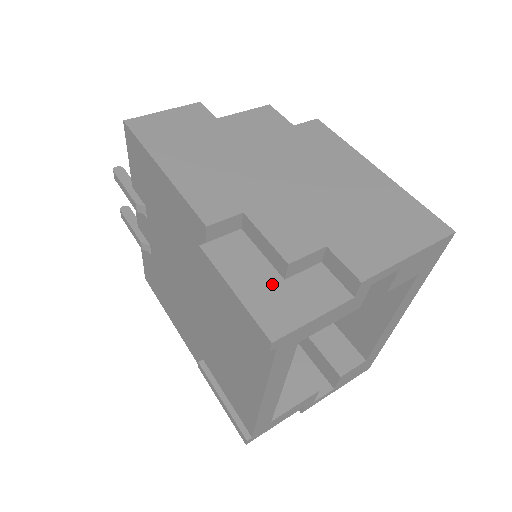
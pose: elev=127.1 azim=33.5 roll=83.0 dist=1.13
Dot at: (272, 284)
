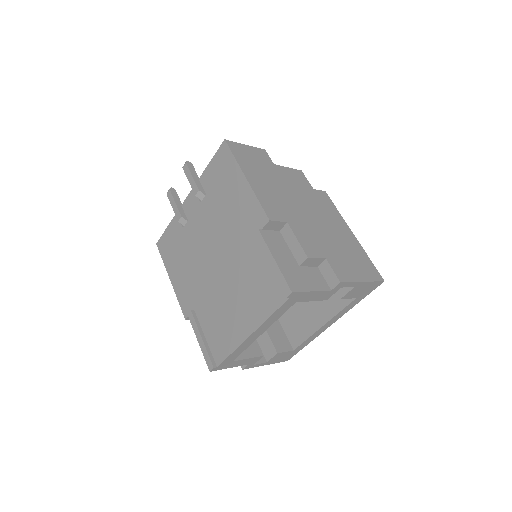
Dot at: (293, 265)
